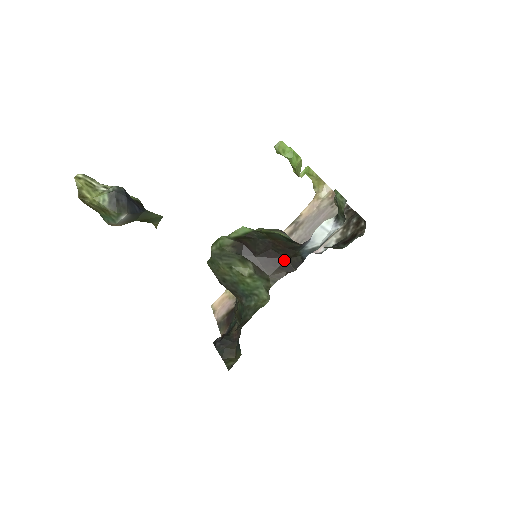
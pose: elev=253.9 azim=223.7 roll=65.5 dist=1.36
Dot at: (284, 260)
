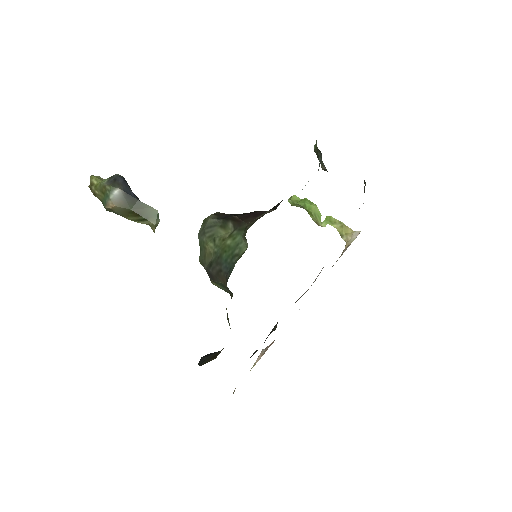
Dot at: (266, 212)
